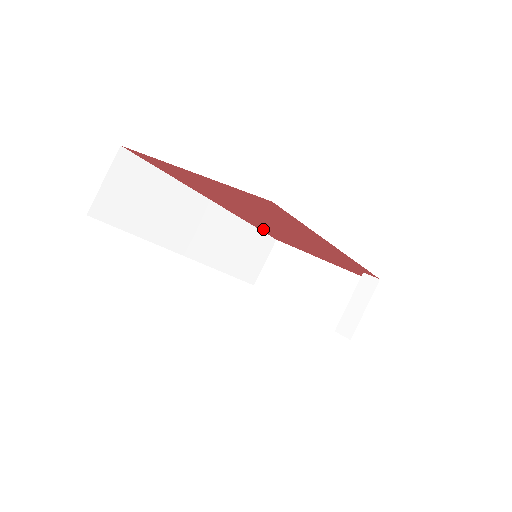
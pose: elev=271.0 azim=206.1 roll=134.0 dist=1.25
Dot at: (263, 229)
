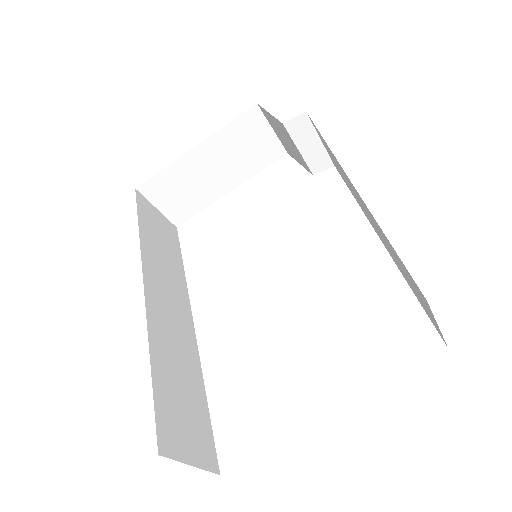
Dot at: occluded
